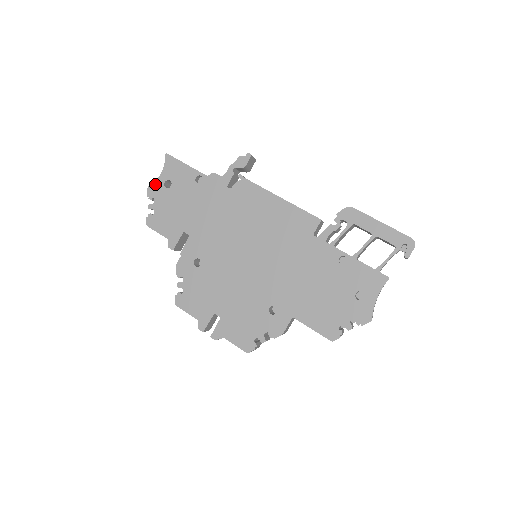
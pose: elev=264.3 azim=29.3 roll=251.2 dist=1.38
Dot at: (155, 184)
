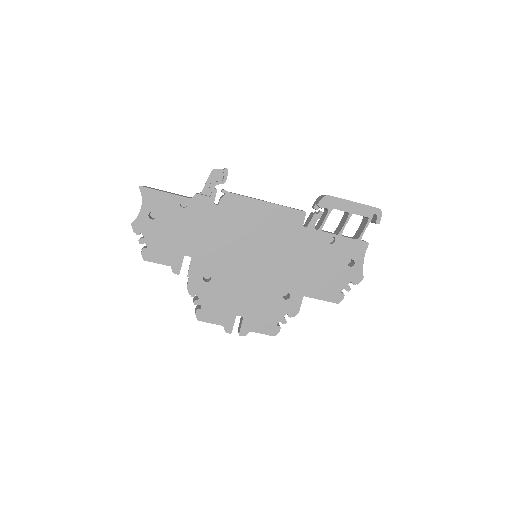
Dot at: (138, 219)
